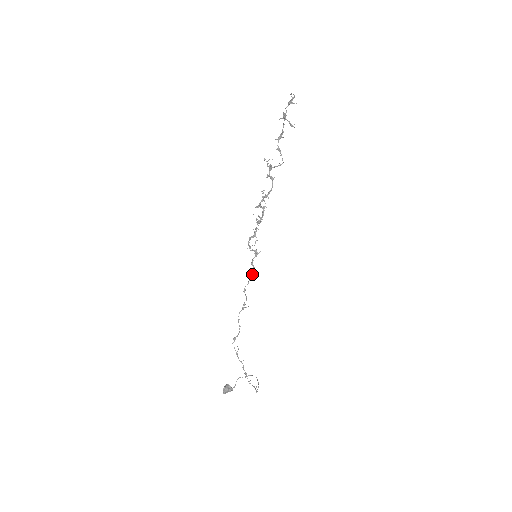
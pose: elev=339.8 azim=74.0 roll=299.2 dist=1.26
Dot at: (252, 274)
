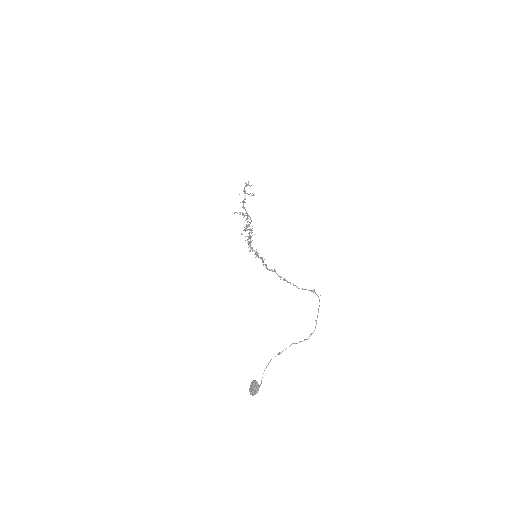
Dot at: (263, 260)
